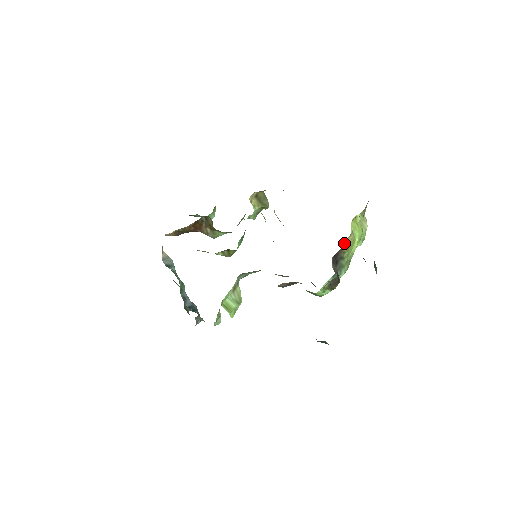
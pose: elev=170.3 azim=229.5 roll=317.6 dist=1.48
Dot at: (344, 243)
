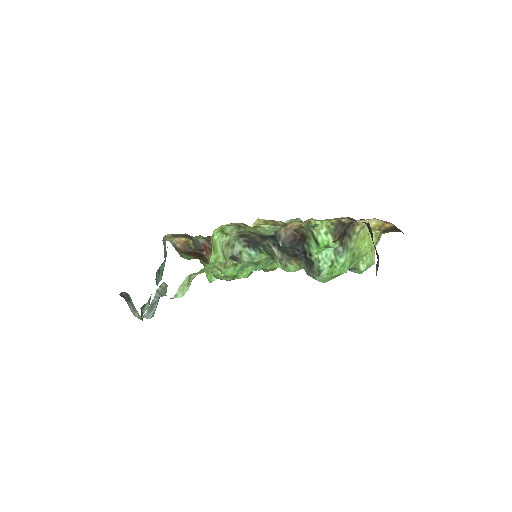
Dot at: occluded
